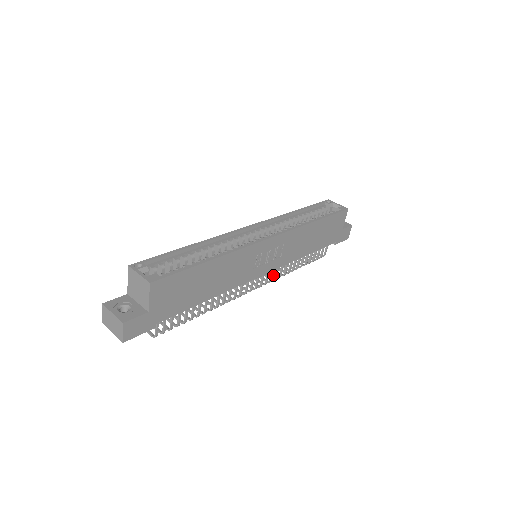
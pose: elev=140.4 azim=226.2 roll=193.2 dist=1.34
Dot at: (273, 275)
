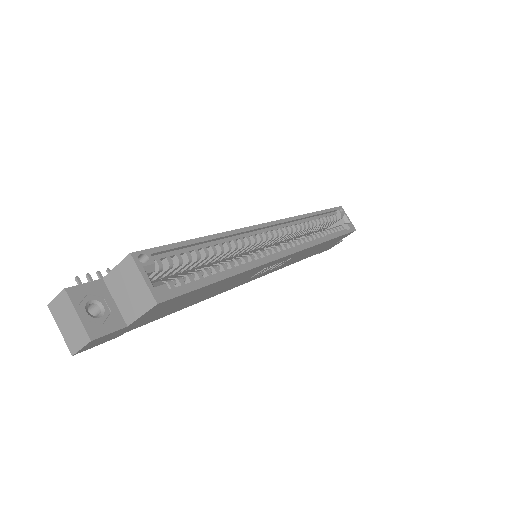
Dot at: occluded
